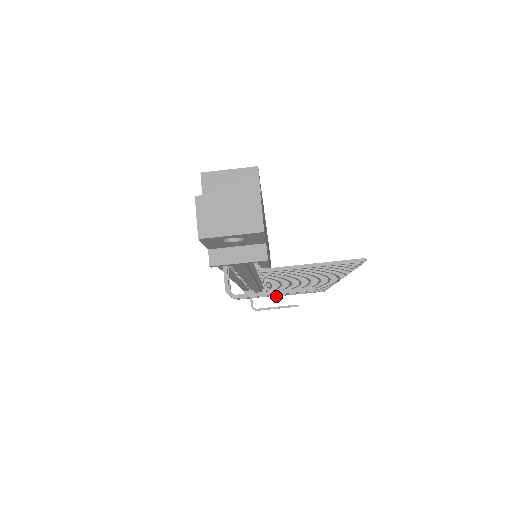
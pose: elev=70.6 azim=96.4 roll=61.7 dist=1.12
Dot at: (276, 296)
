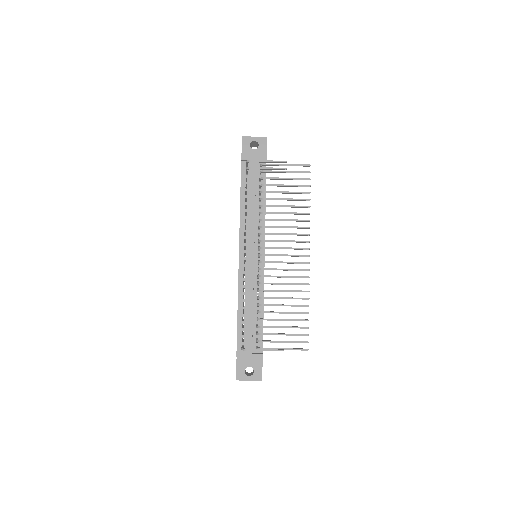
Dot at: occluded
